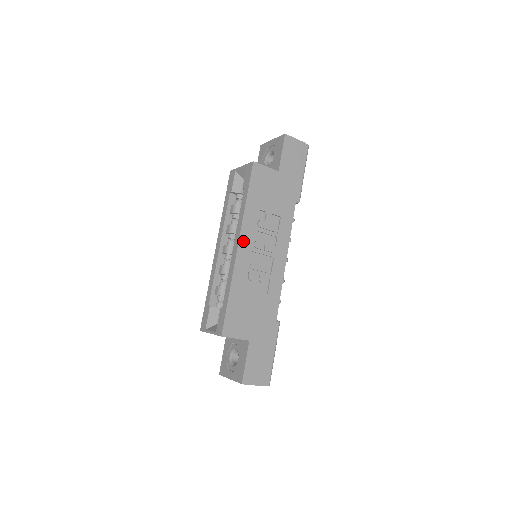
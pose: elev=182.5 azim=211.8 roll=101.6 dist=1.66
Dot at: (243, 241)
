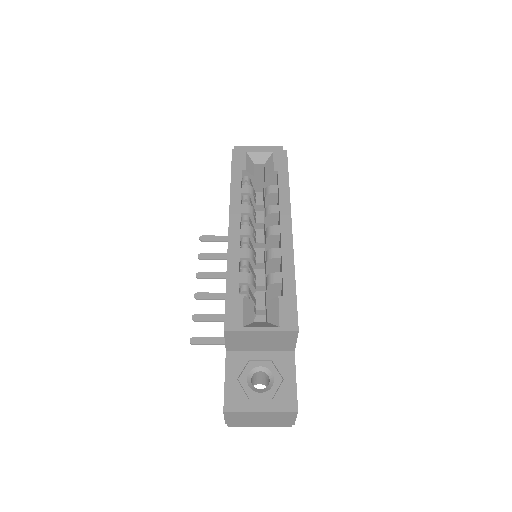
Dot at: occluded
